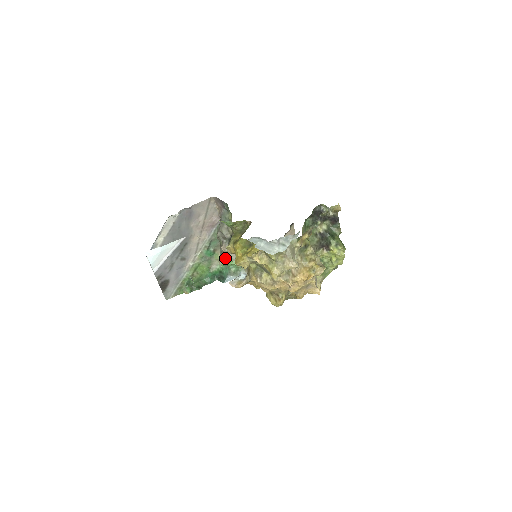
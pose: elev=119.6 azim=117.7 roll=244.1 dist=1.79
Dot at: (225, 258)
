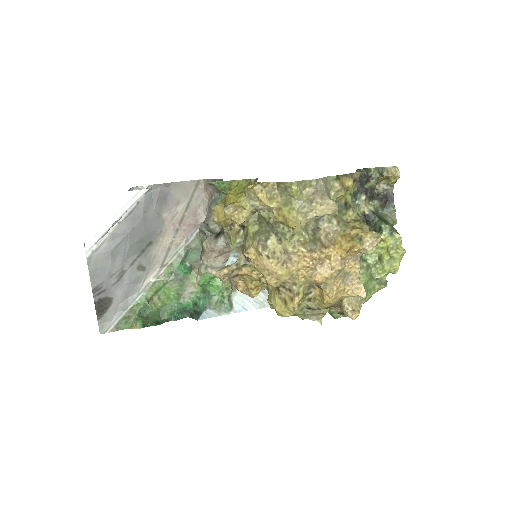
Dot at: (206, 268)
